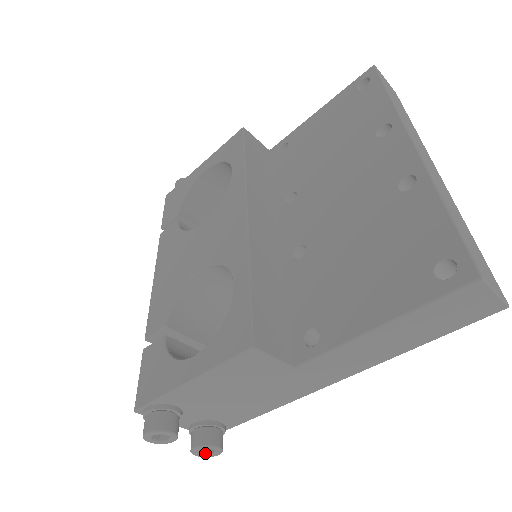
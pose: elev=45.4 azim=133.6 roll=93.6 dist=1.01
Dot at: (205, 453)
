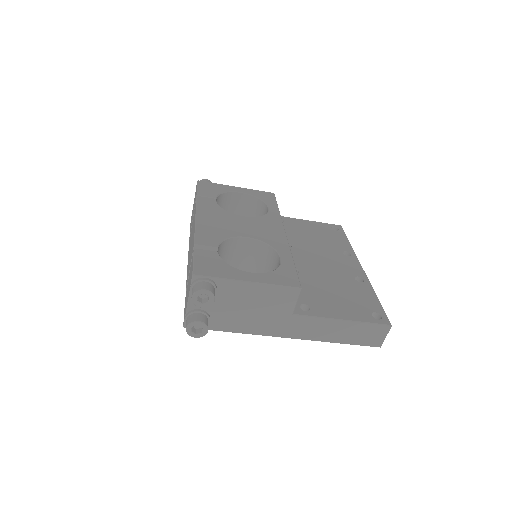
Dot at: (192, 331)
